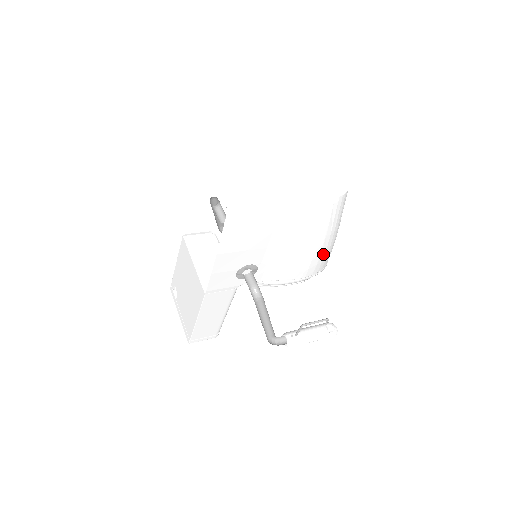
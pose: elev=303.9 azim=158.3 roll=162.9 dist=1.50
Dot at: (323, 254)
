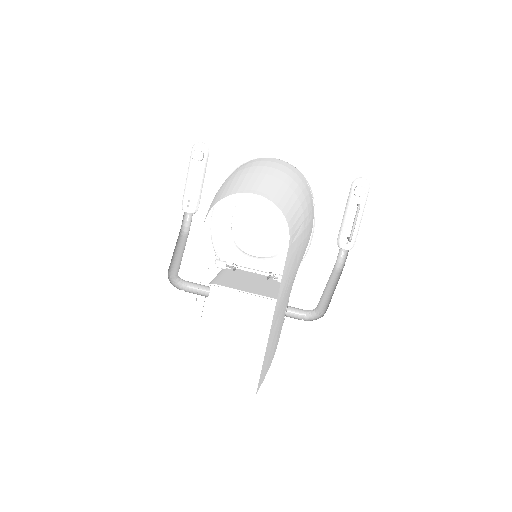
Dot at: (309, 215)
